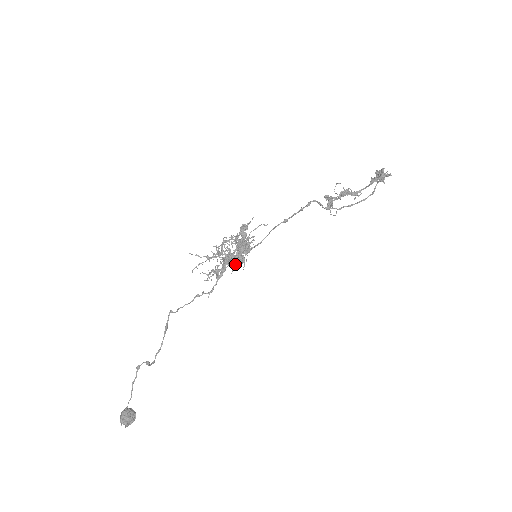
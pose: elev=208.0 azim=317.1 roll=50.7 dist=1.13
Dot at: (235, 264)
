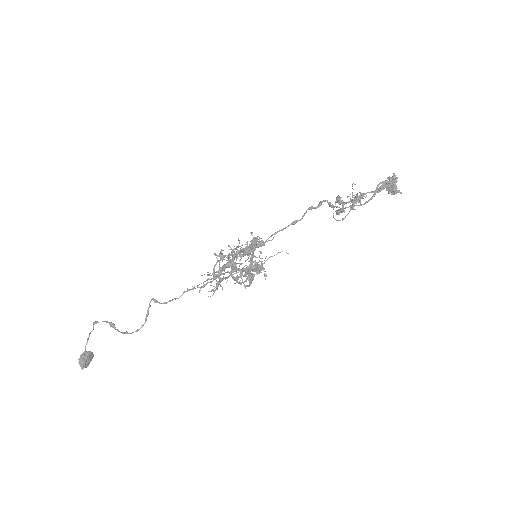
Dot at: occluded
